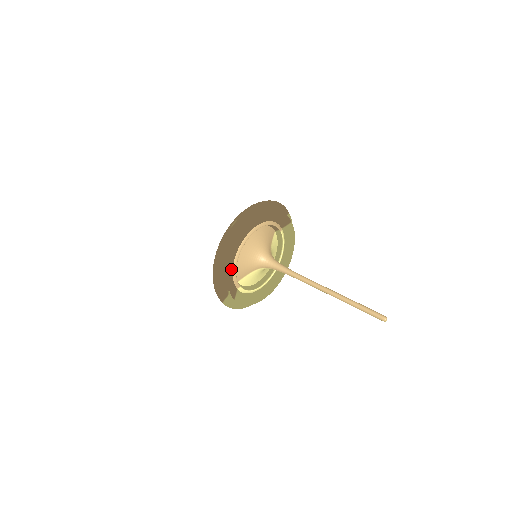
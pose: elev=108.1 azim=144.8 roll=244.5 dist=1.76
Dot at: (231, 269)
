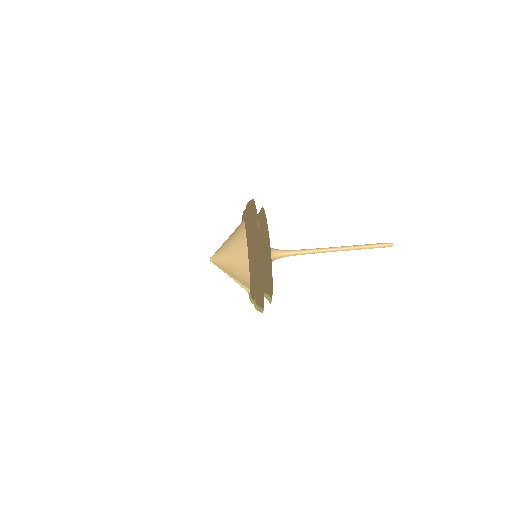
Dot at: (268, 270)
